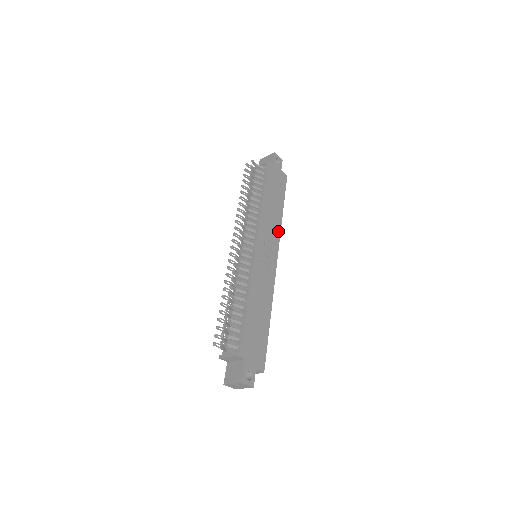
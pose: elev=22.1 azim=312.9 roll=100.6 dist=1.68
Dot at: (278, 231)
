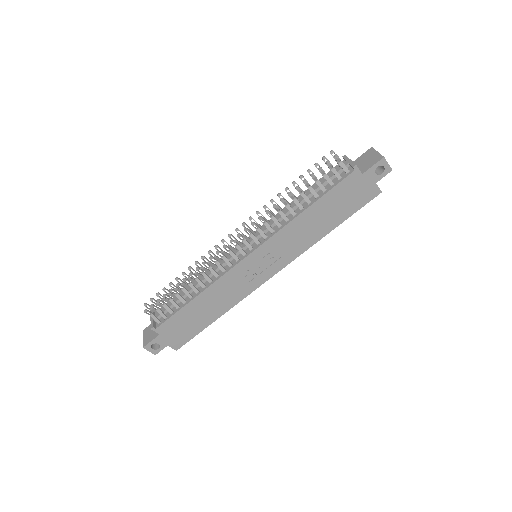
Dot at: (303, 248)
